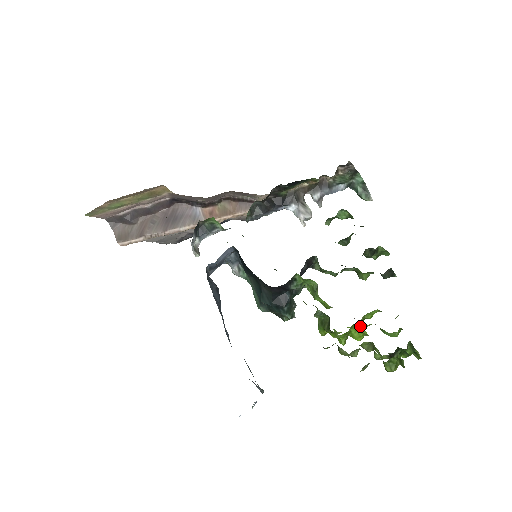
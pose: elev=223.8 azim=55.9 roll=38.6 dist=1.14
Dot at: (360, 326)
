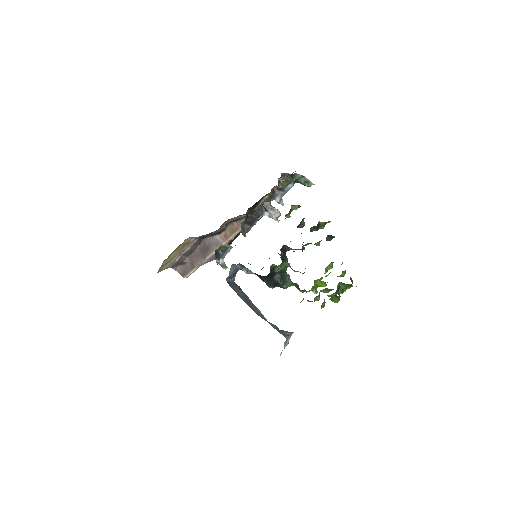
Dot at: occluded
